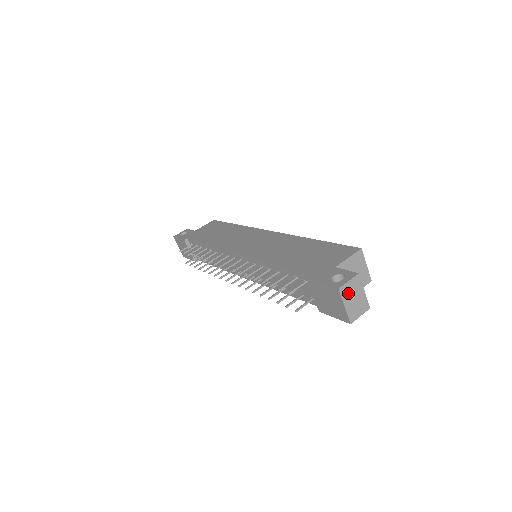
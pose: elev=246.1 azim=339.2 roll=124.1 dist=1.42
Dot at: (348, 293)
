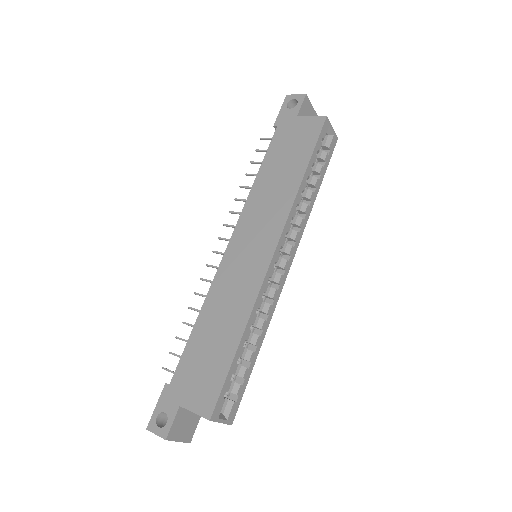
Dot at: occluded
